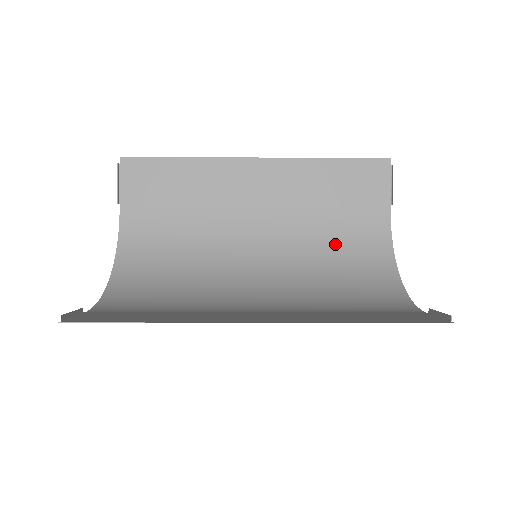
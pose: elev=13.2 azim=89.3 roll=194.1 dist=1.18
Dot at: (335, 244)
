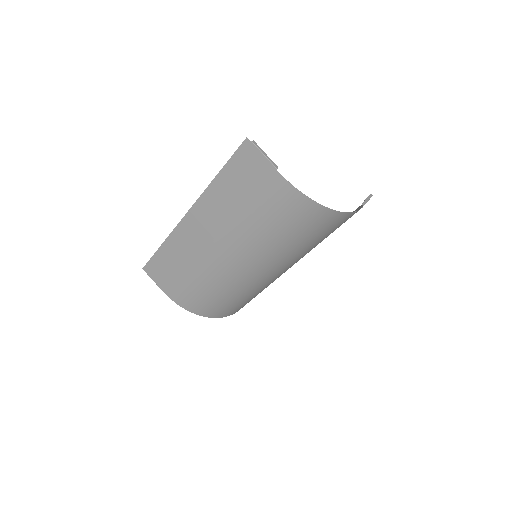
Dot at: (316, 240)
